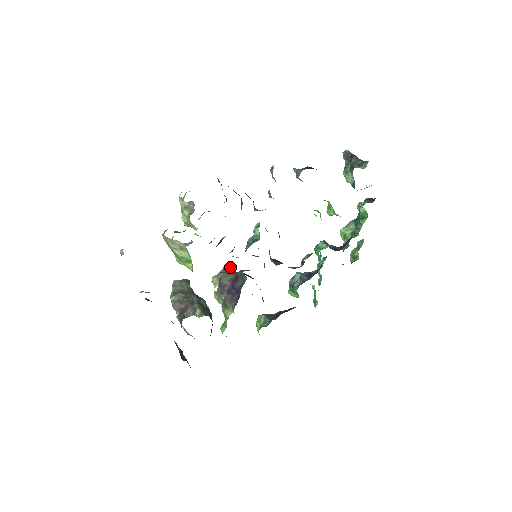
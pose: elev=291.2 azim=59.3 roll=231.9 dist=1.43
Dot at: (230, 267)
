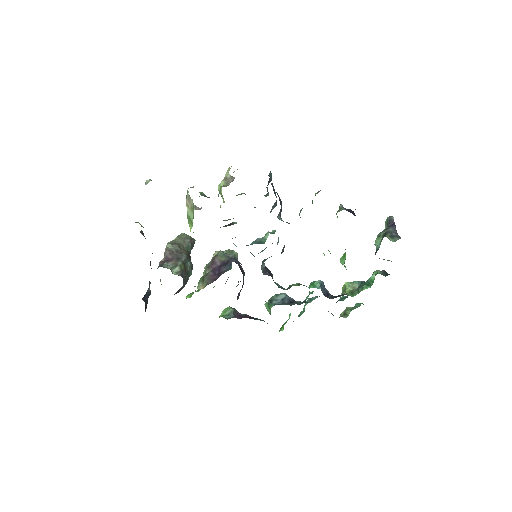
Dot at: (236, 252)
